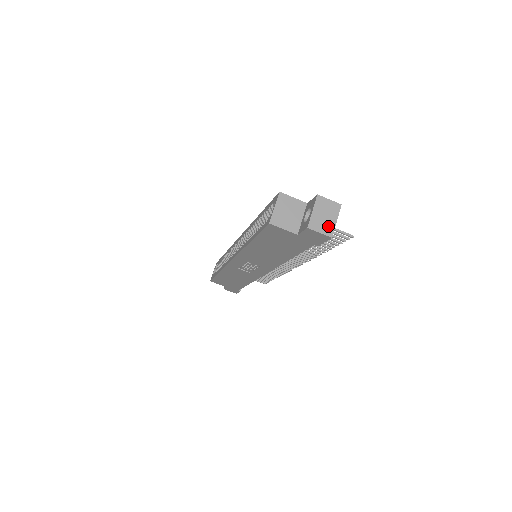
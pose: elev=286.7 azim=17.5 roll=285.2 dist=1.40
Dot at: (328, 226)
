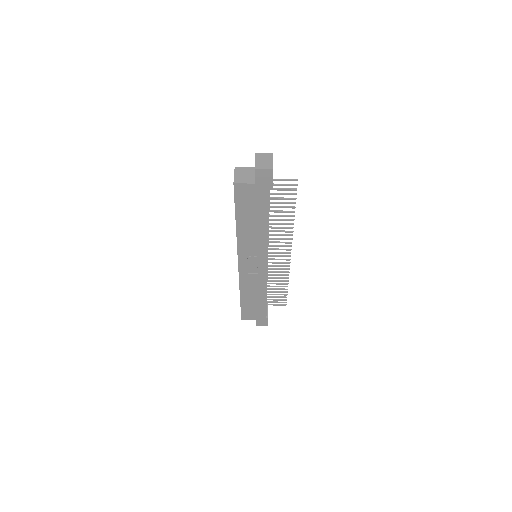
Dot at: (268, 165)
